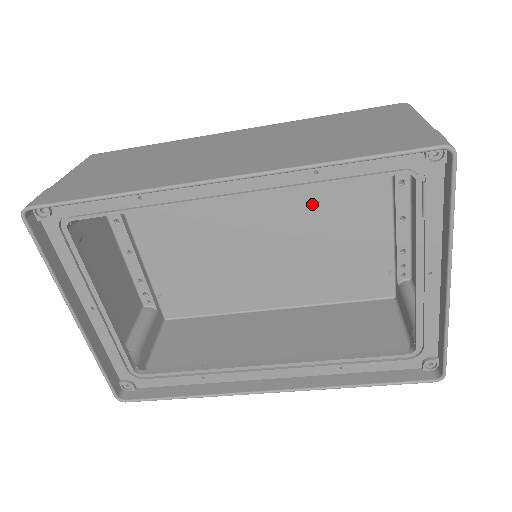
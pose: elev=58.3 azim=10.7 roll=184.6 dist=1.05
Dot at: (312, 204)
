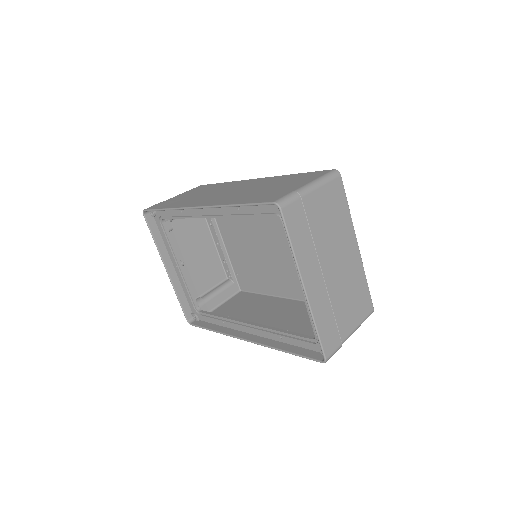
Dot at: occluded
